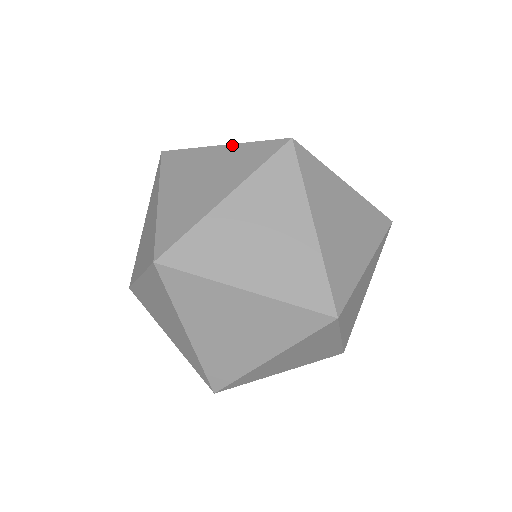
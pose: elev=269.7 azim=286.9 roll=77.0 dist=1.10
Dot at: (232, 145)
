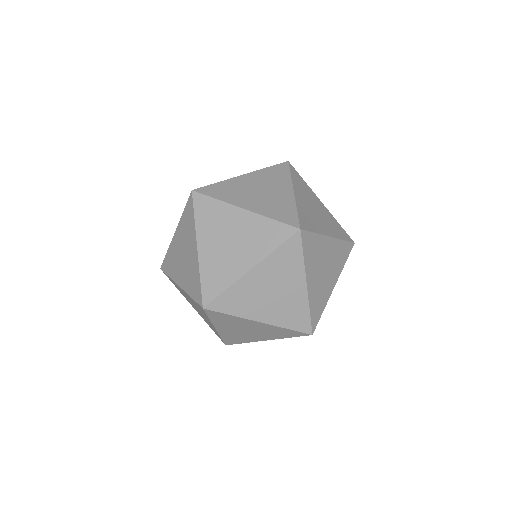
Dot at: occluded
